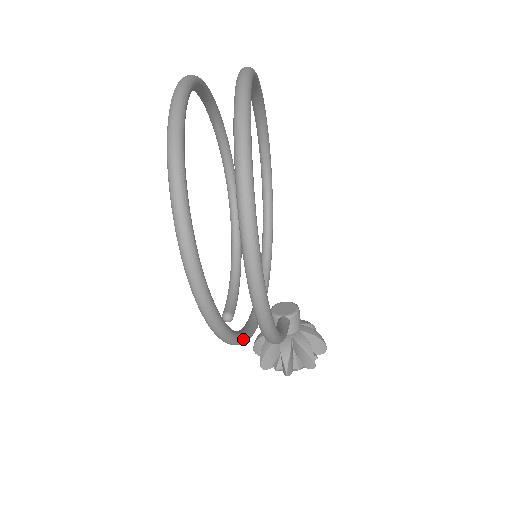
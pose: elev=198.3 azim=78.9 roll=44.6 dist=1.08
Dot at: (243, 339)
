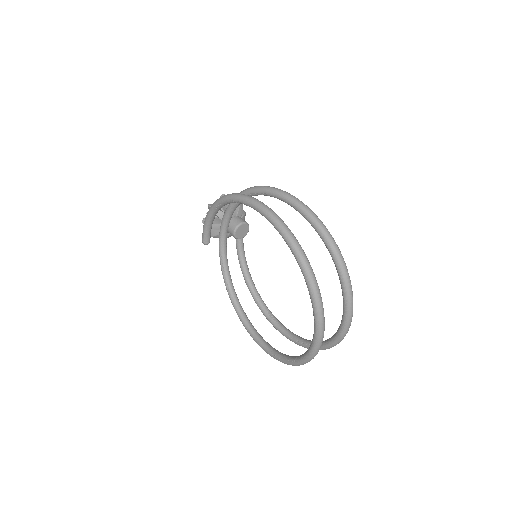
Dot at: (230, 277)
